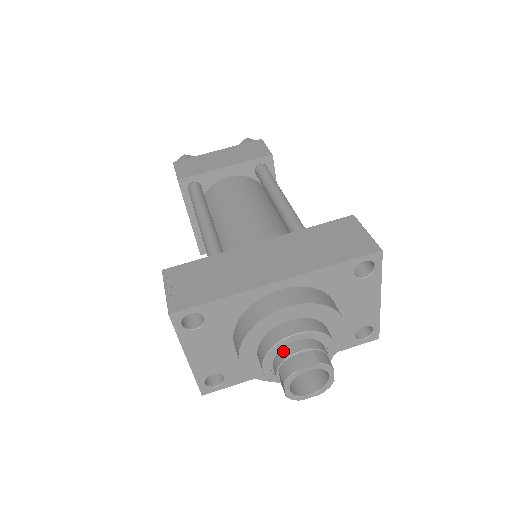
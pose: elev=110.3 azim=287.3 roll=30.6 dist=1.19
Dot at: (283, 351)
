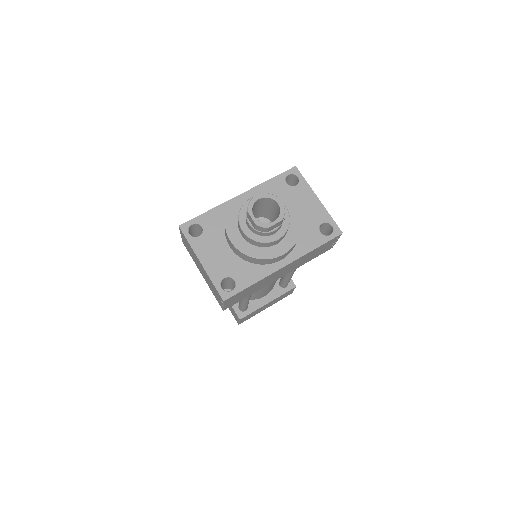
Dot at: occluded
